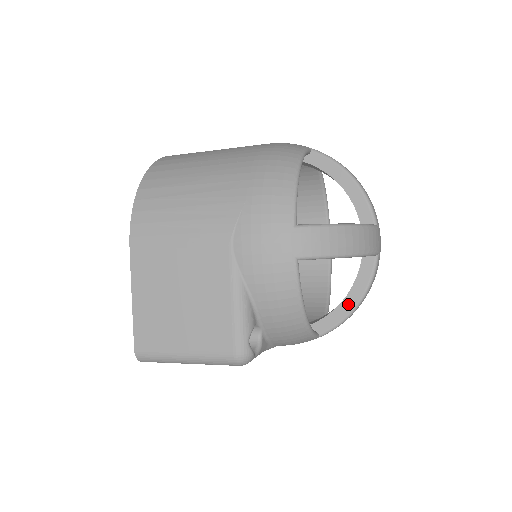
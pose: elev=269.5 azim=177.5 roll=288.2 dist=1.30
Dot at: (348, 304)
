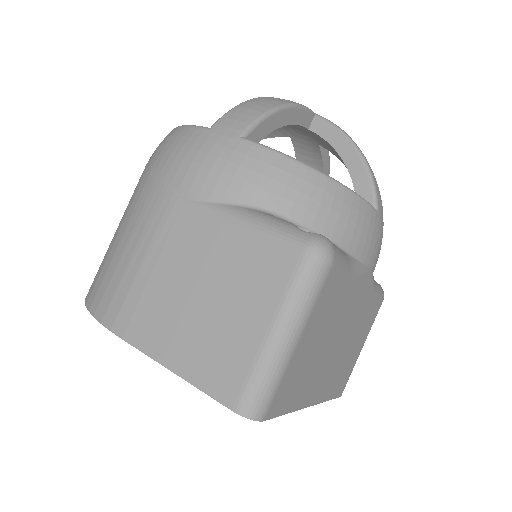
Dot at: (352, 160)
